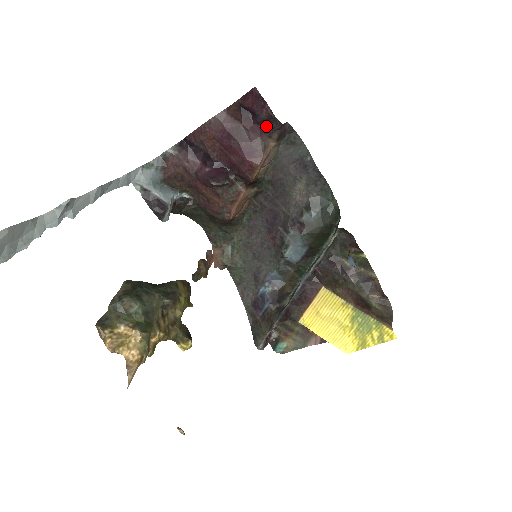
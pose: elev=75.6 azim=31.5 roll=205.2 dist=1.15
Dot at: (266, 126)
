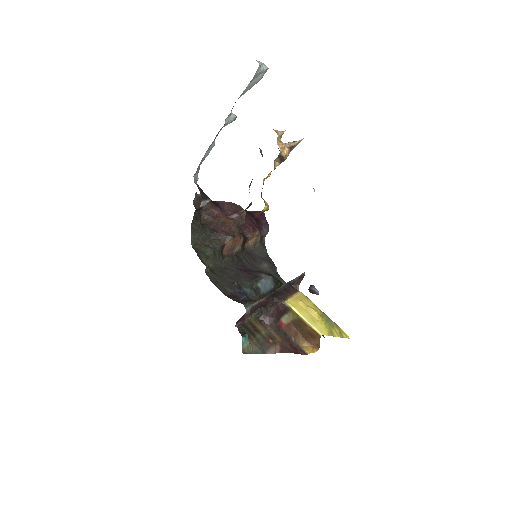
Dot at: (260, 227)
